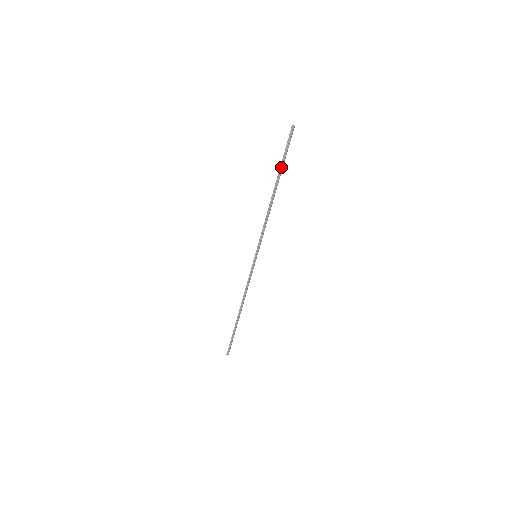
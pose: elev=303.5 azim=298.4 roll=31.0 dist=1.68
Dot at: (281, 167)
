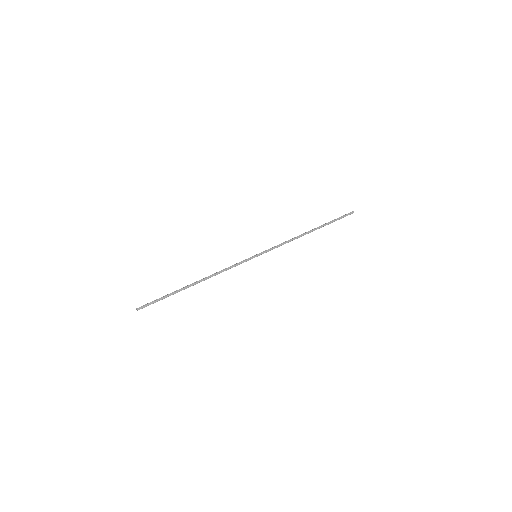
Dot at: (327, 223)
